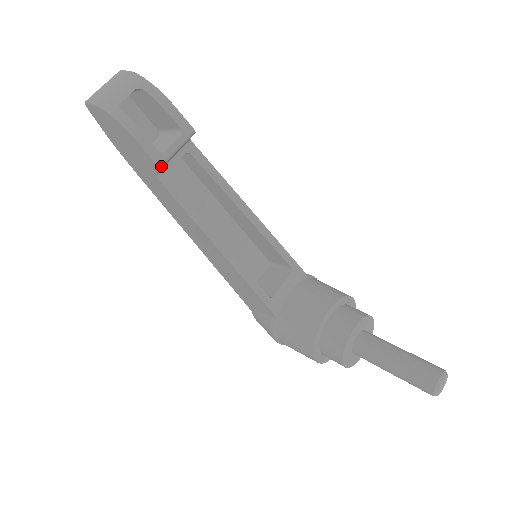
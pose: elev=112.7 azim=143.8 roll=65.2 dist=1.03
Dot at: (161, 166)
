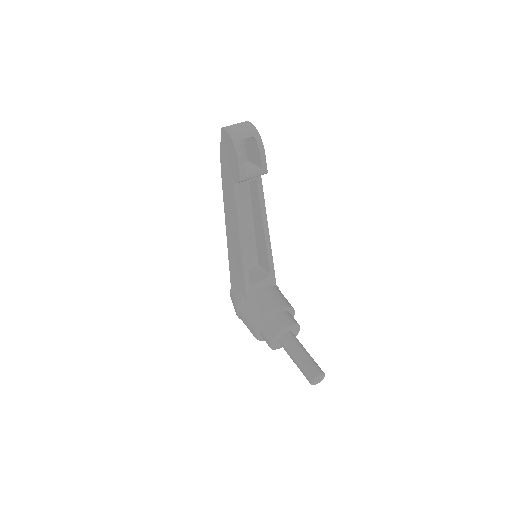
Dot at: (241, 181)
